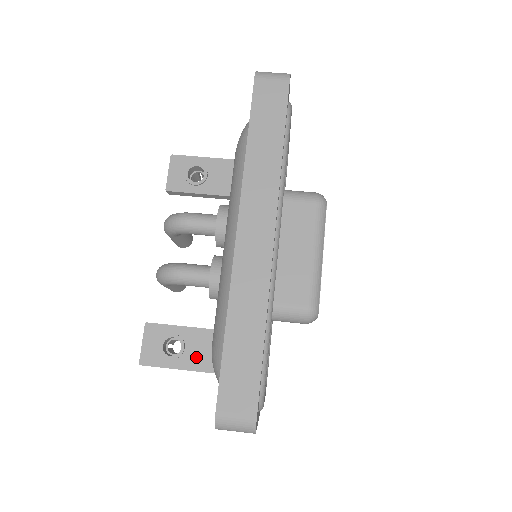
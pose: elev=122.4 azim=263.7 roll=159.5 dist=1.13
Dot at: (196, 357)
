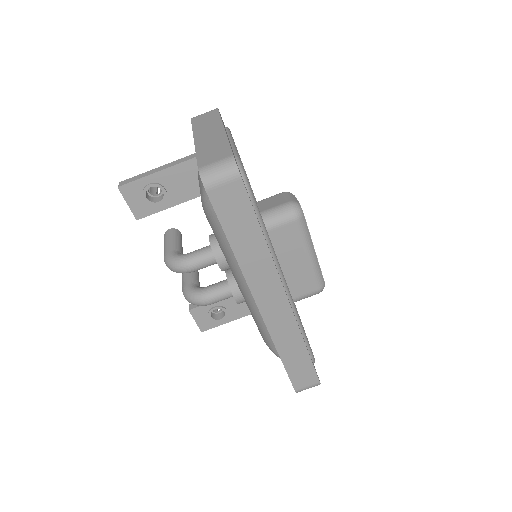
Dot at: (238, 311)
